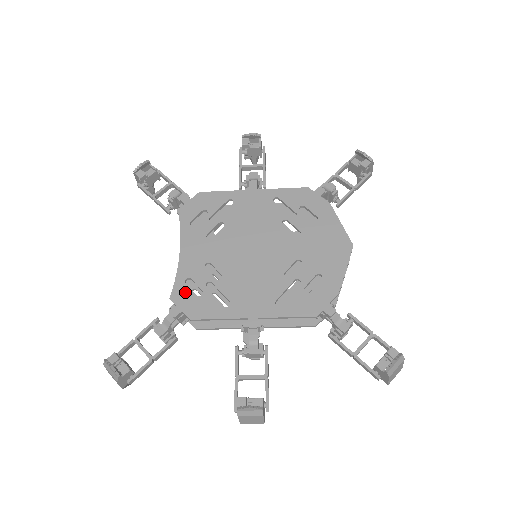
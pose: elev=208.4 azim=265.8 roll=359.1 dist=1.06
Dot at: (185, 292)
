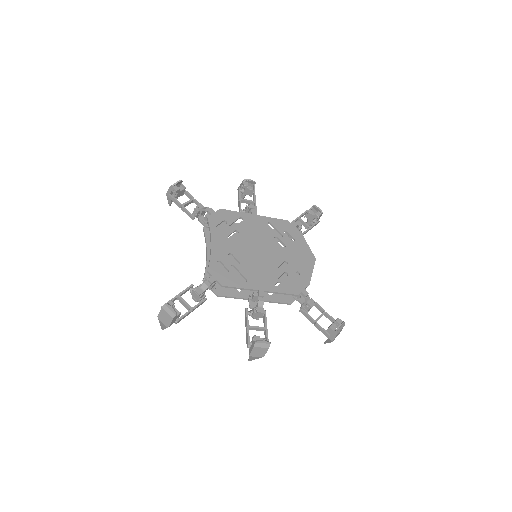
Dot at: (217, 269)
